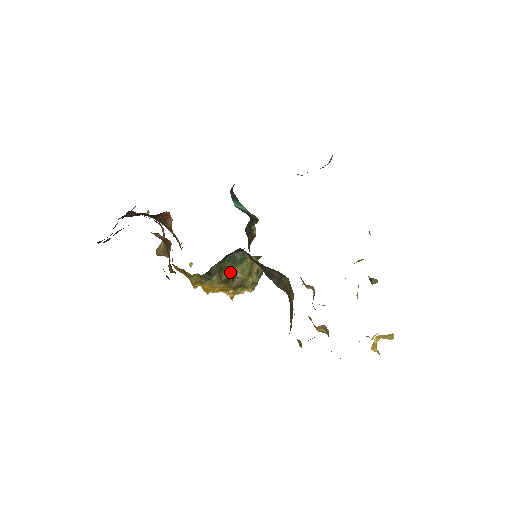
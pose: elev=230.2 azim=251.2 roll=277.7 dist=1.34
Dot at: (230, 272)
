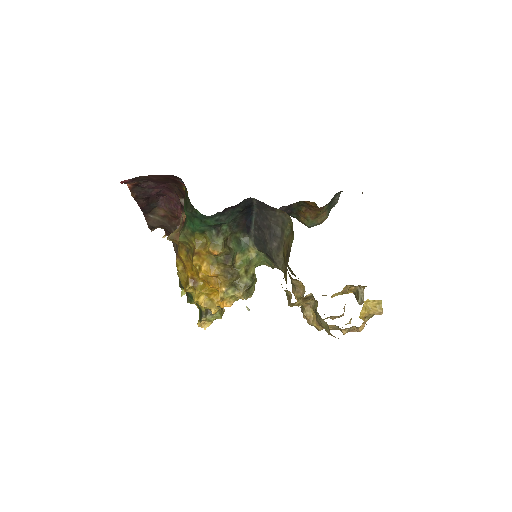
Dot at: (232, 251)
